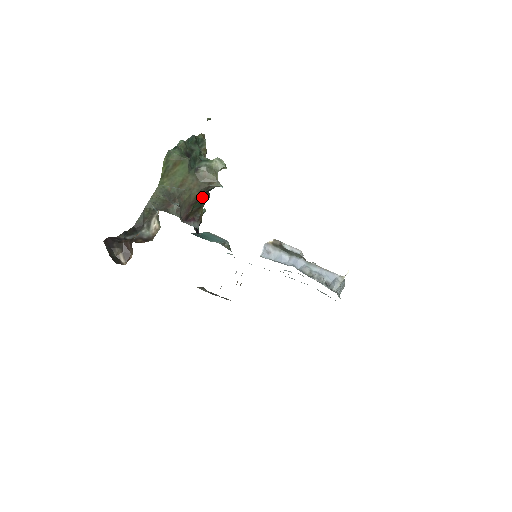
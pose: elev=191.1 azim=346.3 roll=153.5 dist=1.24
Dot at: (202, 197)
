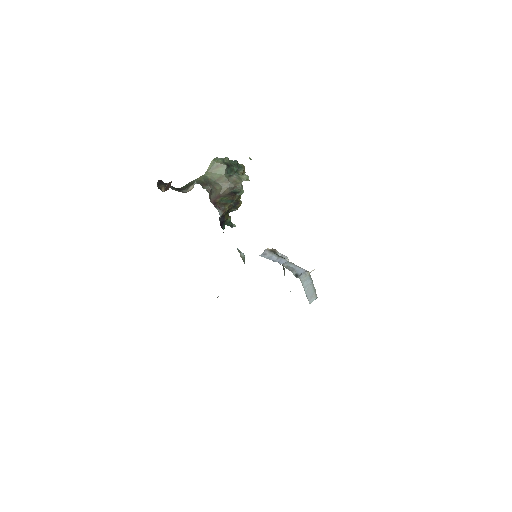
Dot at: (229, 195)
